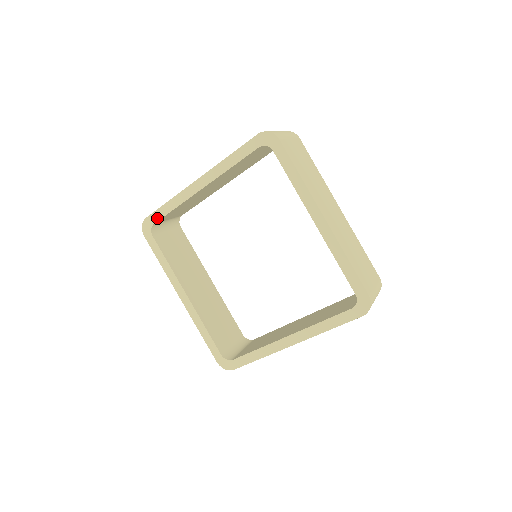
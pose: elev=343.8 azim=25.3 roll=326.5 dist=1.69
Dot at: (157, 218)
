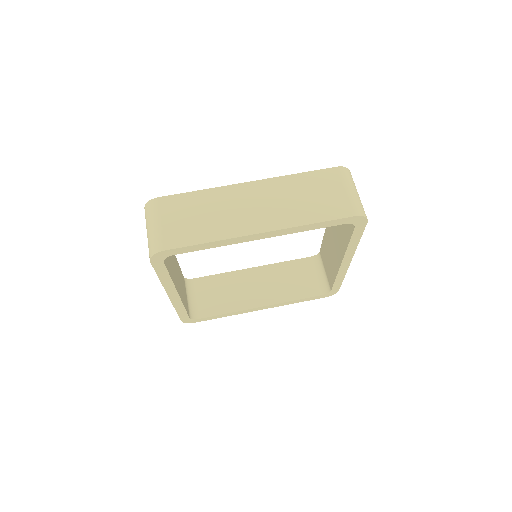
Dot at: (186, 316)
